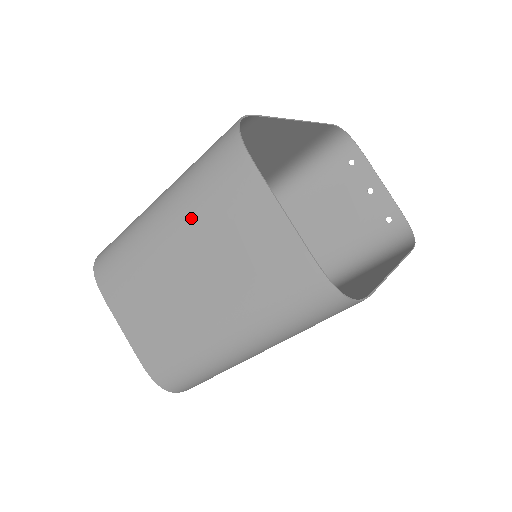
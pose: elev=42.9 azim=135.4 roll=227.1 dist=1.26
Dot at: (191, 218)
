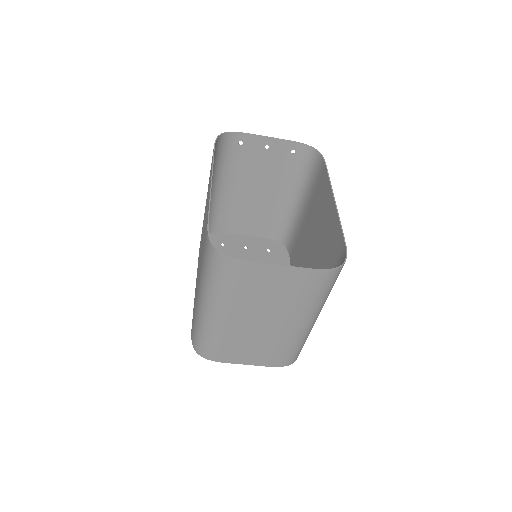
Dot at: (235, 302)
